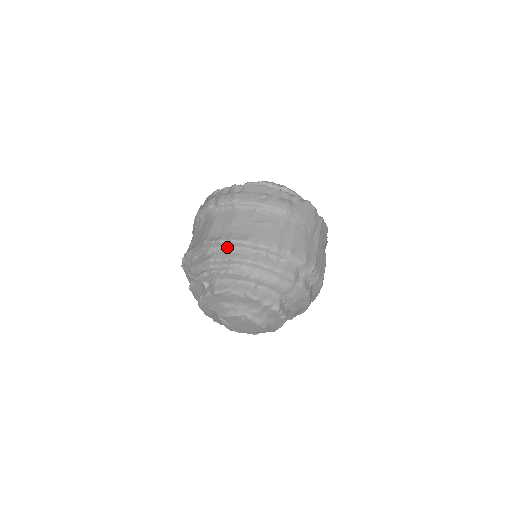
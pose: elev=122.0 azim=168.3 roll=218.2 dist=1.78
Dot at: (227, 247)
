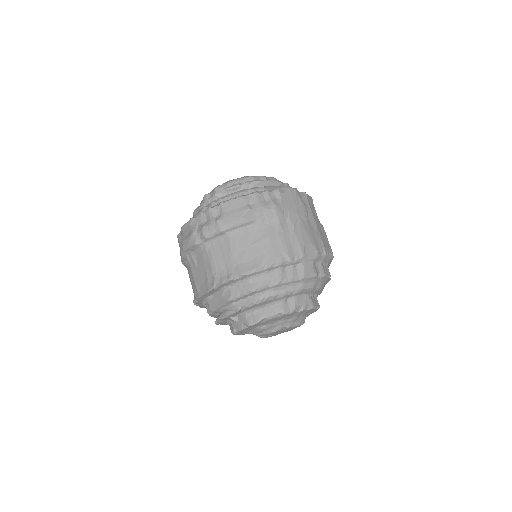
Dot at: (241, 280)
